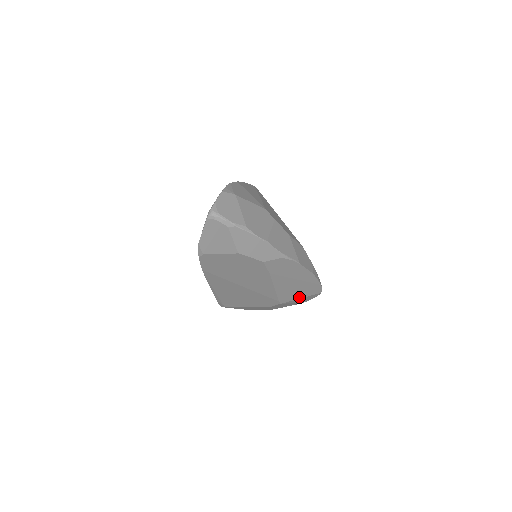
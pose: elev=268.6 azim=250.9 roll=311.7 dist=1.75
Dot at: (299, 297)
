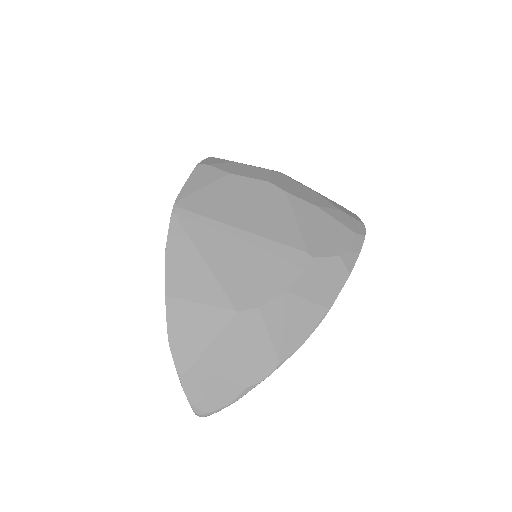
Dot at: occluded
